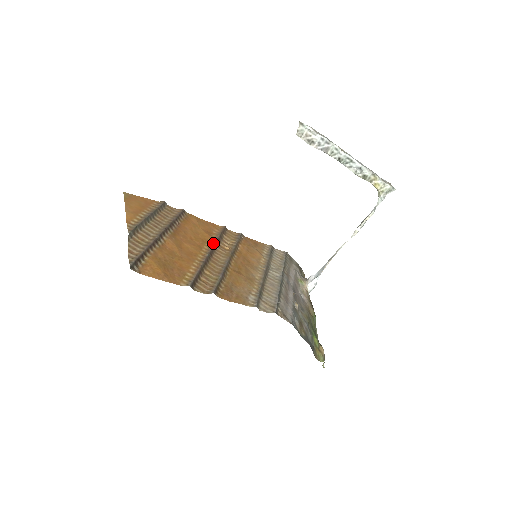
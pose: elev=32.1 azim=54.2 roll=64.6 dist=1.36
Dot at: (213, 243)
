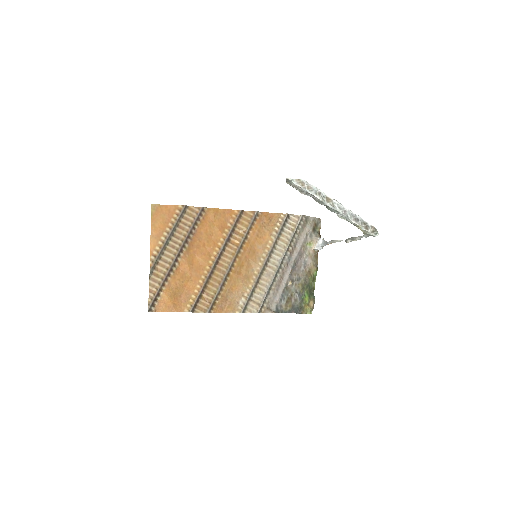
Dot at: (222, 245)
